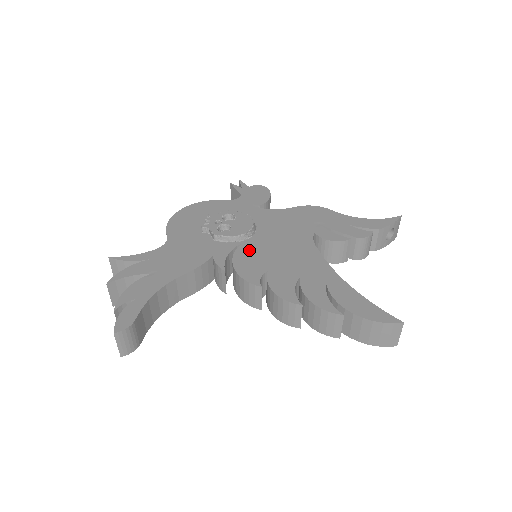
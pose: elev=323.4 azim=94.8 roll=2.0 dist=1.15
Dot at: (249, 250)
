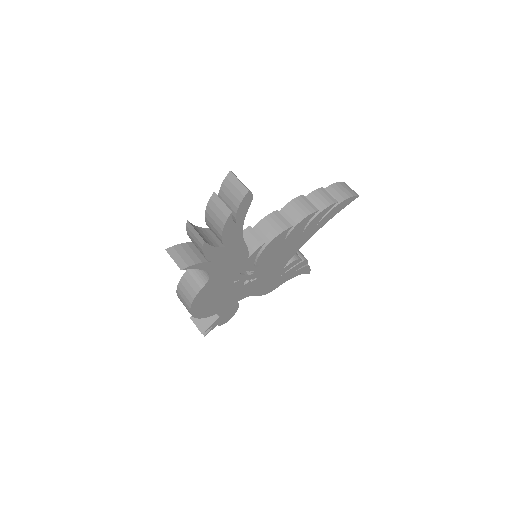
Dot at: occluded
